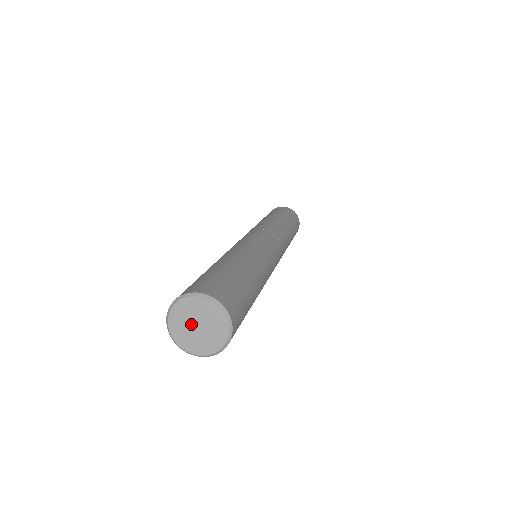
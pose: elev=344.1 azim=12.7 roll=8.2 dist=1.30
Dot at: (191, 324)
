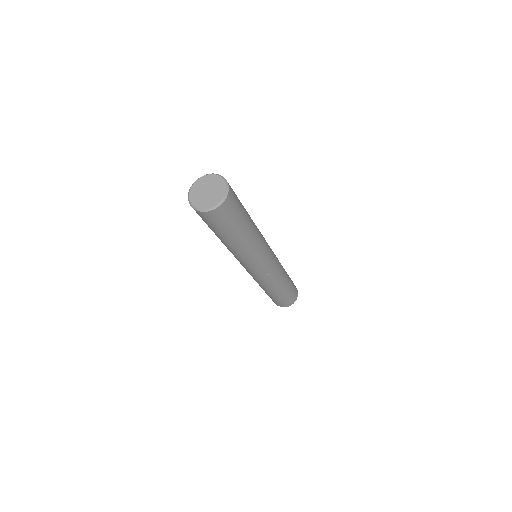
Dot at: (203, 193)
